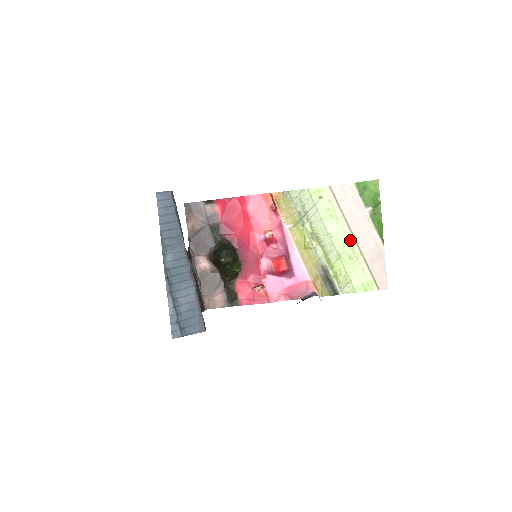
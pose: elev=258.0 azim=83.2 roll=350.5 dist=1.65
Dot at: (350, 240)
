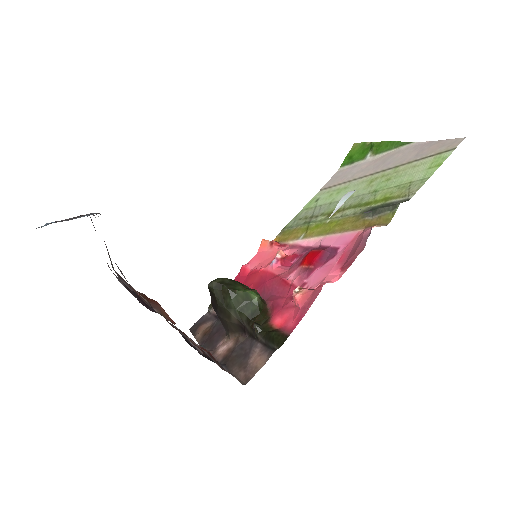
Dot at: (373, 178)
